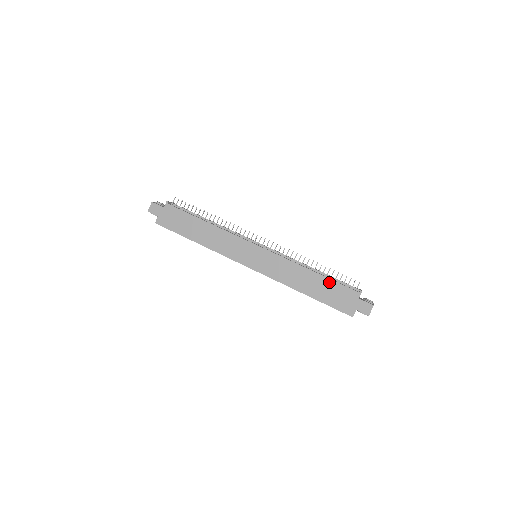
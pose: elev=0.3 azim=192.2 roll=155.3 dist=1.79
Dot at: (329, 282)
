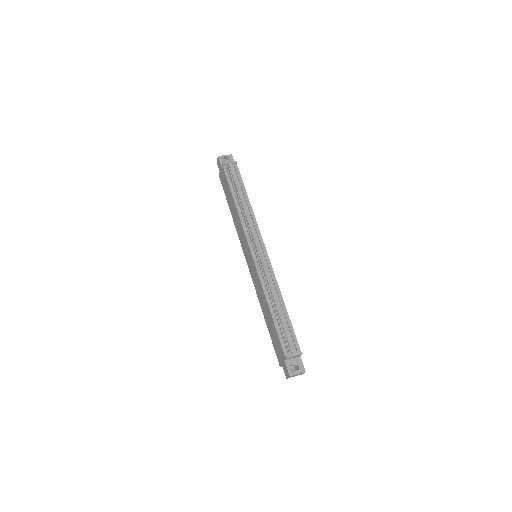
Dot at: (274, 327)
